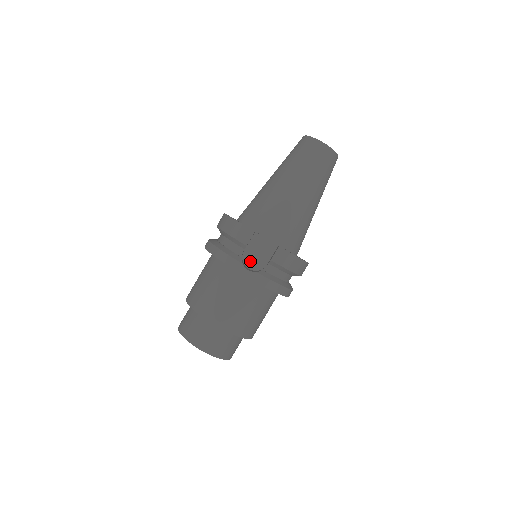
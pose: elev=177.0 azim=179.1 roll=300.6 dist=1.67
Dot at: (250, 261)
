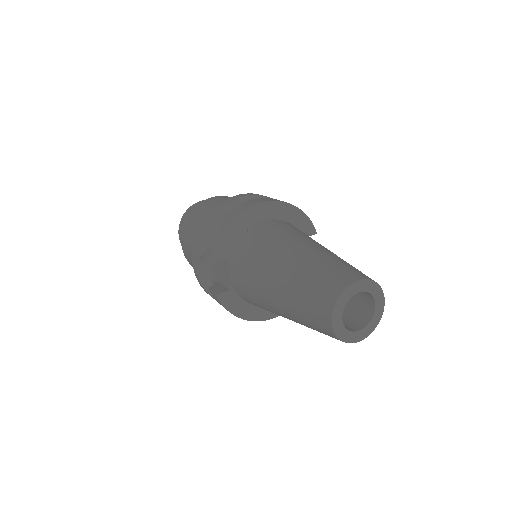
Dot at: occluded
